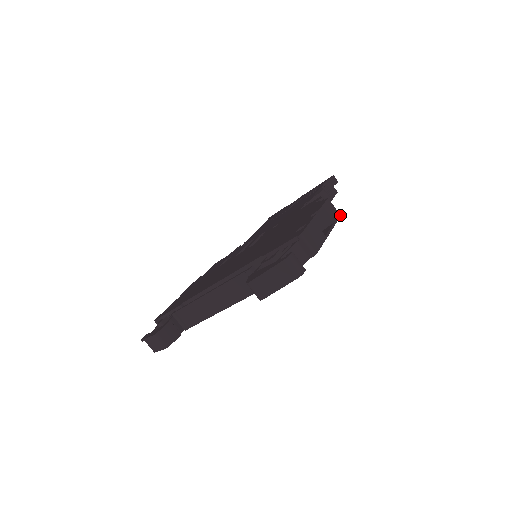
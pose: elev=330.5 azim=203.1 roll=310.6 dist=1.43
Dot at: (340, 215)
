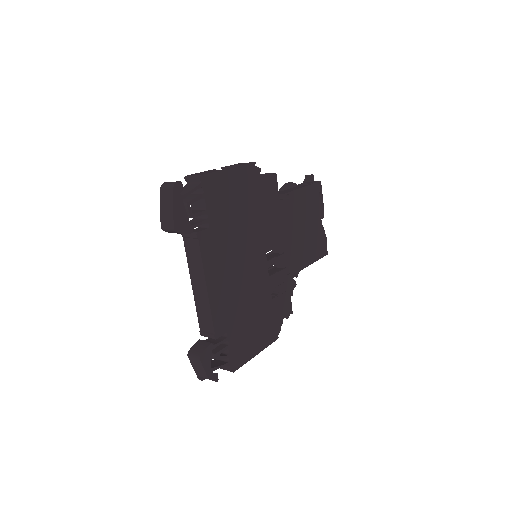
Dot at: (254, 162)
